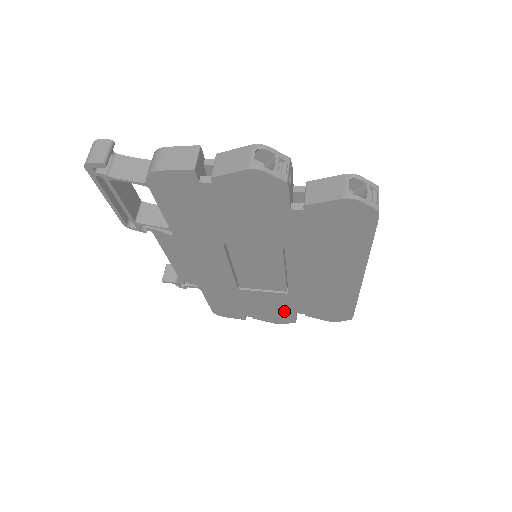
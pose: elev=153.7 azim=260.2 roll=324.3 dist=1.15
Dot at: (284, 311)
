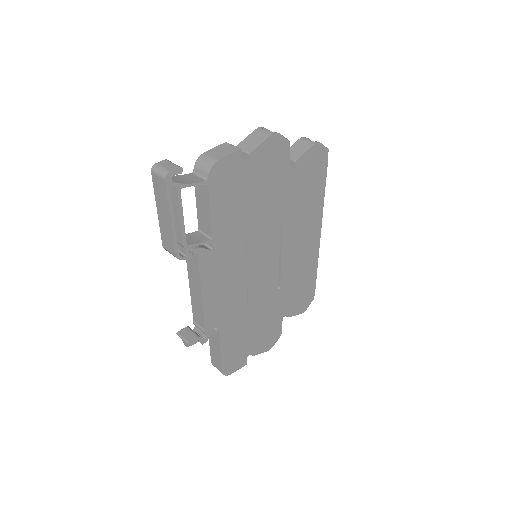
Dot at: (275, 322)
